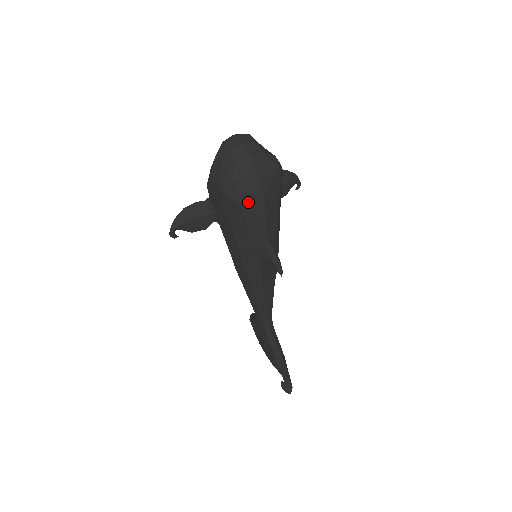
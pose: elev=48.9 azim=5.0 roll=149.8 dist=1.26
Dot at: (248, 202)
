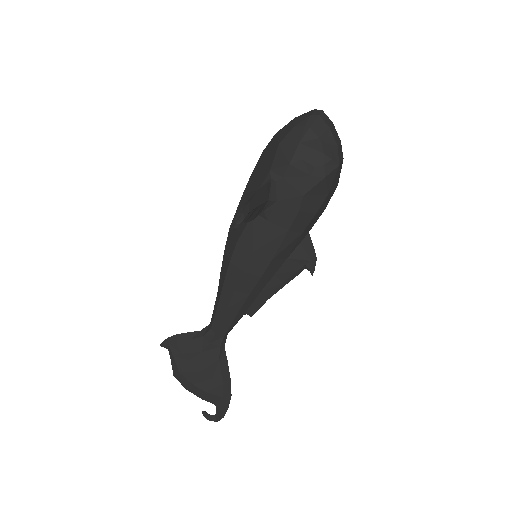
Dot at: (332, 190)
